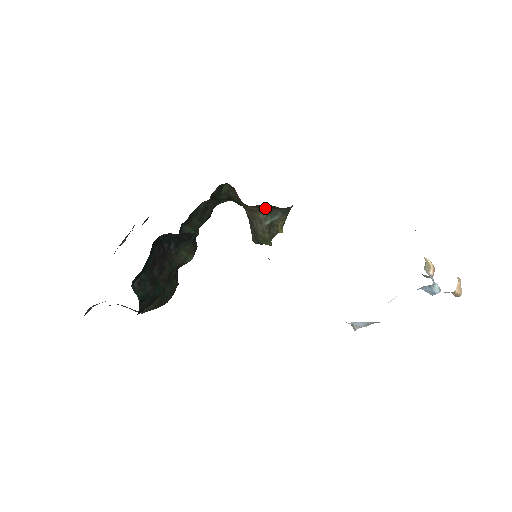
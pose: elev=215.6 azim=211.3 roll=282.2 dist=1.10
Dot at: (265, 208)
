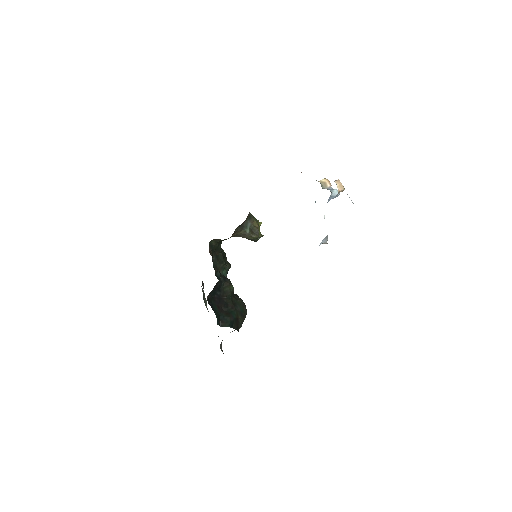
Dot at: (239, 229)
